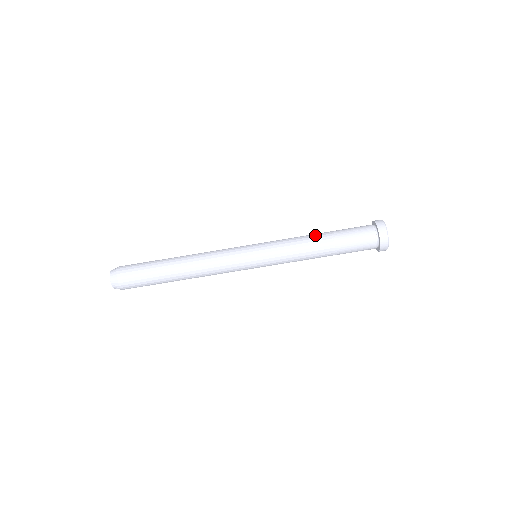
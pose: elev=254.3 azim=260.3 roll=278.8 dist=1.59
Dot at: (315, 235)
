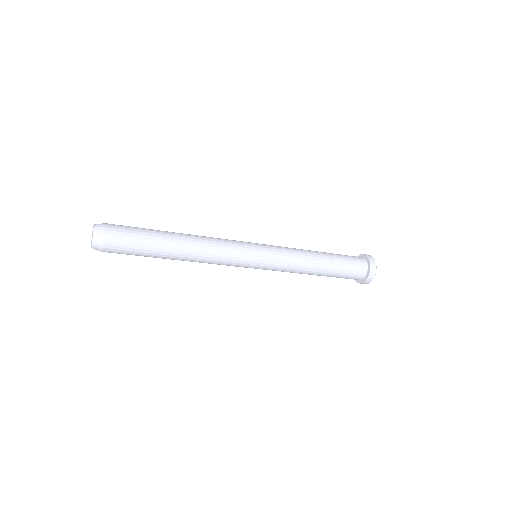
Dot at: (318, 258)
